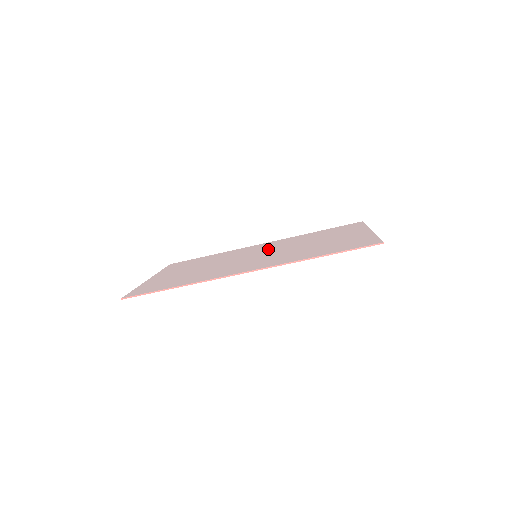
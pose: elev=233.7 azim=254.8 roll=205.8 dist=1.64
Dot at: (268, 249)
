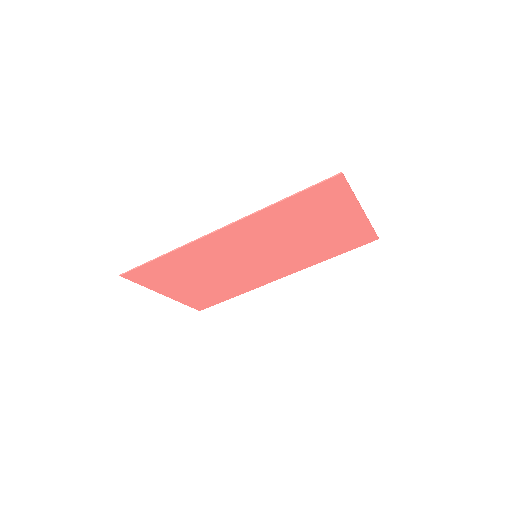
Dot at: (273, 258)
